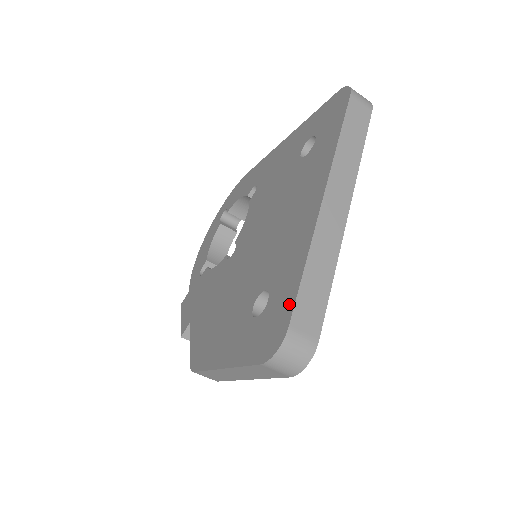
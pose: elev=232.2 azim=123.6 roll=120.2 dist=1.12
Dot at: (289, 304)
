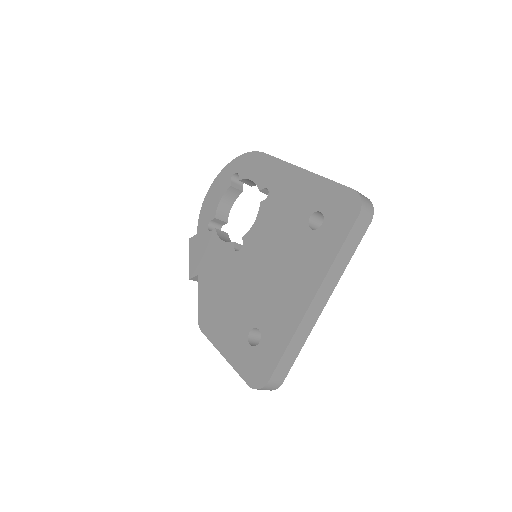
Dot at: (272, 365)
